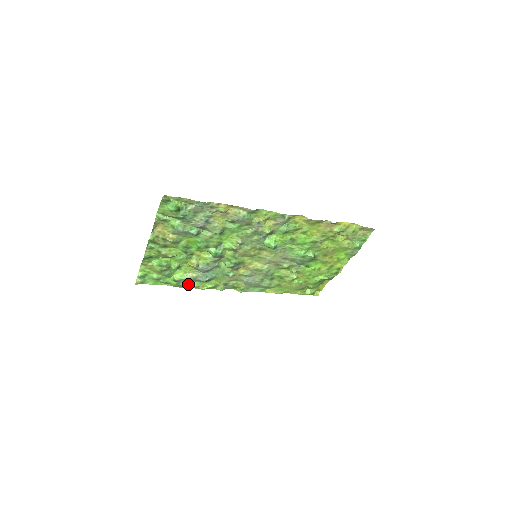
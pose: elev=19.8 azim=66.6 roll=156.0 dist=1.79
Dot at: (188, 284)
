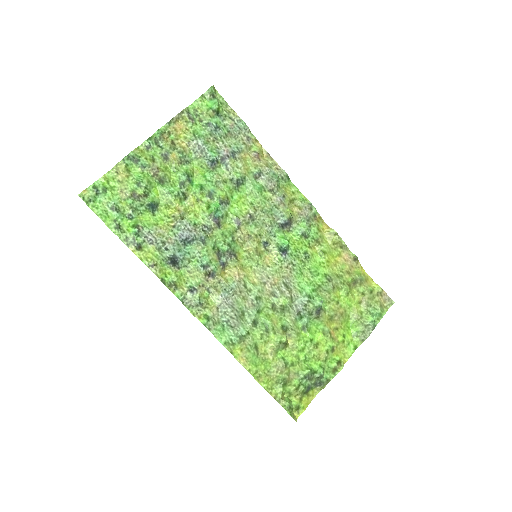
Dot at: (144, 252)
